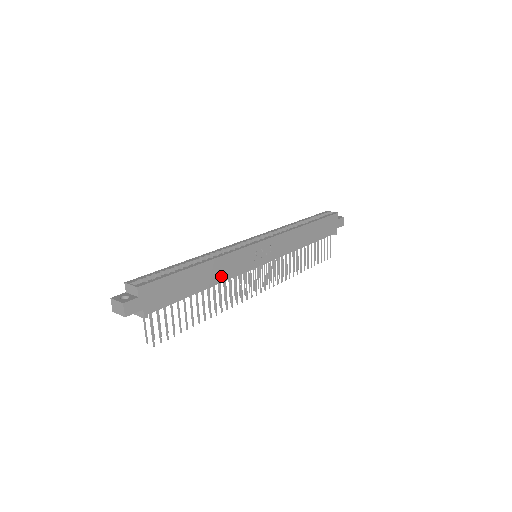
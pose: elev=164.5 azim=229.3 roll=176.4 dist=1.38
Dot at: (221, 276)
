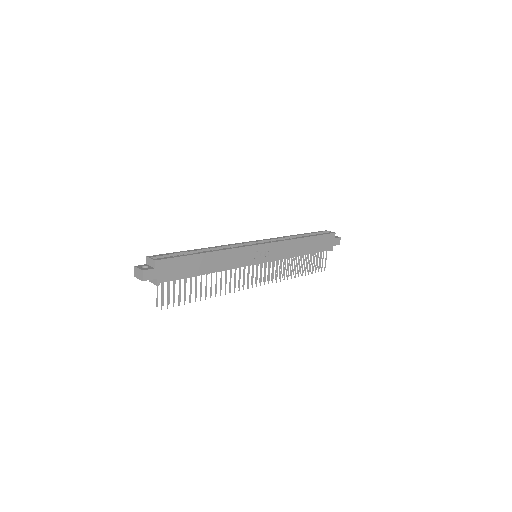
Dot at: (223, 266)
